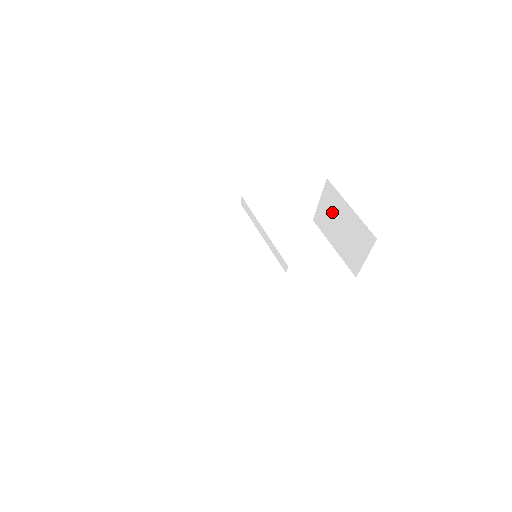
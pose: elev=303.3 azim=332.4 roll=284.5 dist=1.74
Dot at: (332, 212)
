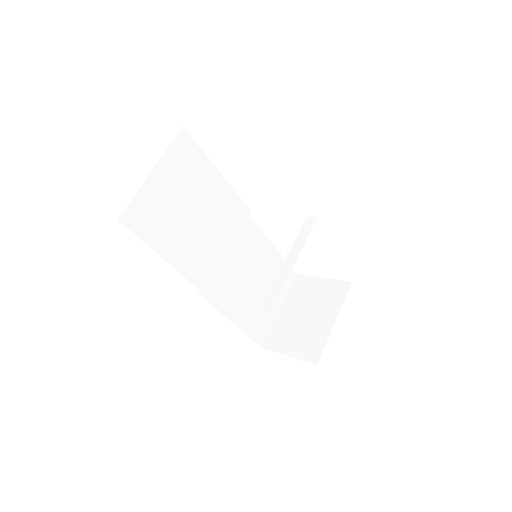
Dot at: (318, 298)
